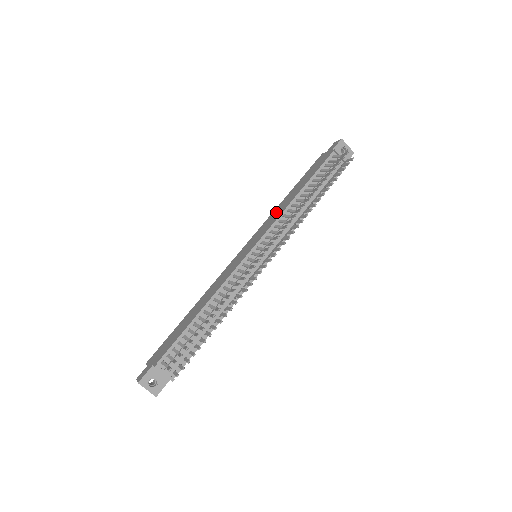
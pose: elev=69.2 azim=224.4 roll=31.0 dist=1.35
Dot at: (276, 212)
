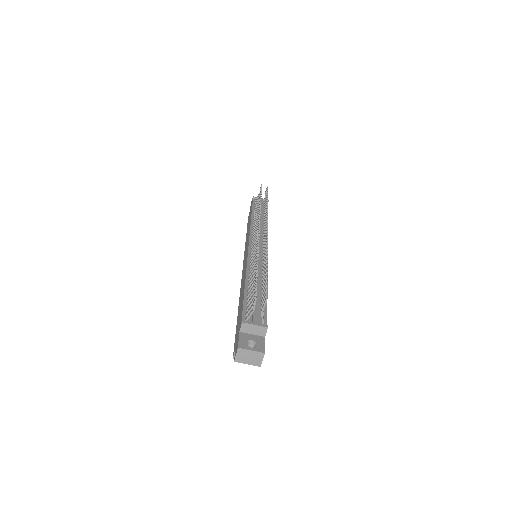
Dot at: occluded
